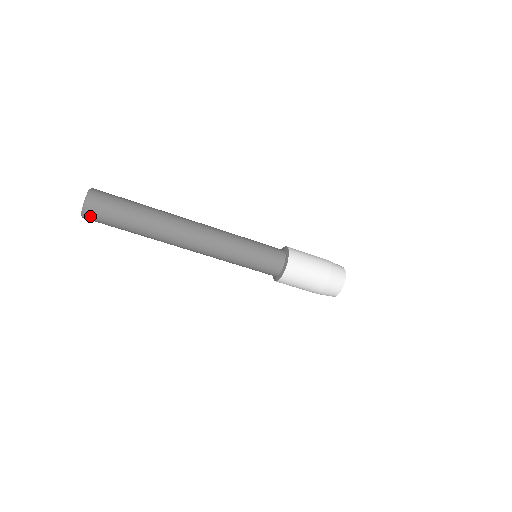
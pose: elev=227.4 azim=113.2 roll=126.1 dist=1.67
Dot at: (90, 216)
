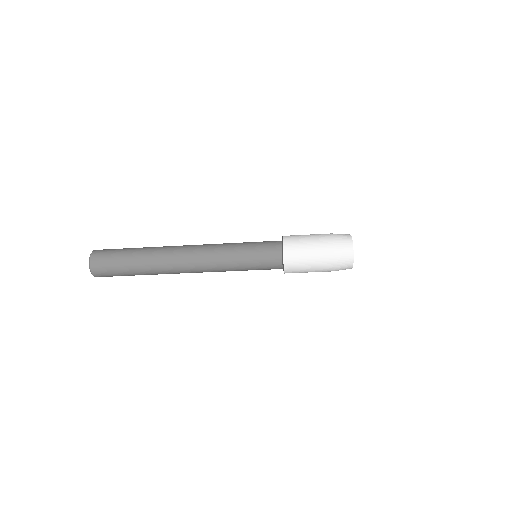
Dot at: (100, 276)
